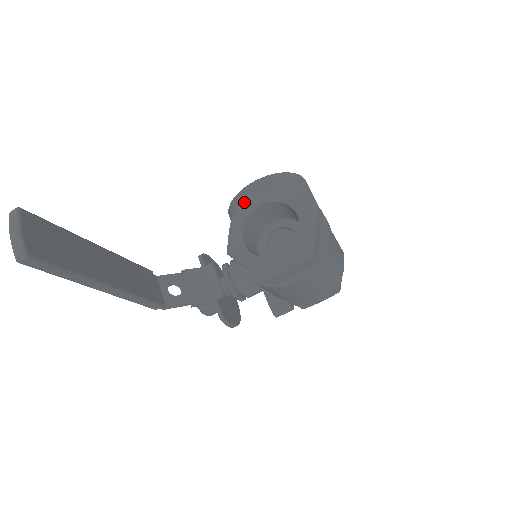
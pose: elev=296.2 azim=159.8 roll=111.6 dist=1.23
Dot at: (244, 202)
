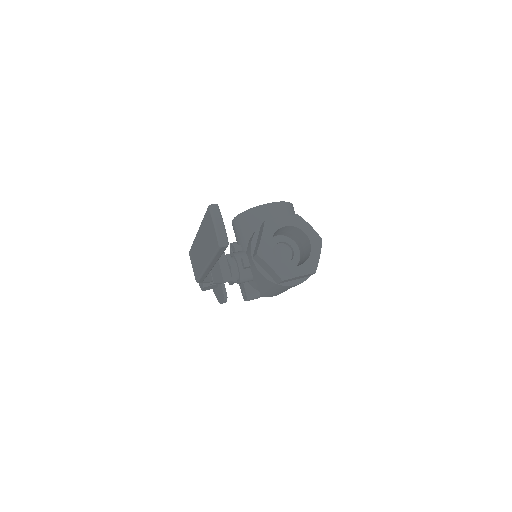
Dot at: (274, 220)
